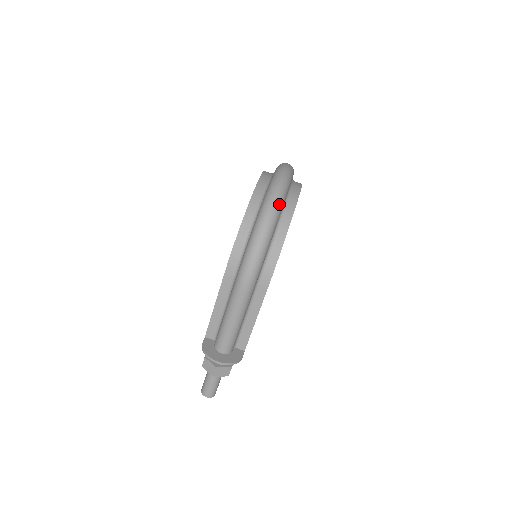
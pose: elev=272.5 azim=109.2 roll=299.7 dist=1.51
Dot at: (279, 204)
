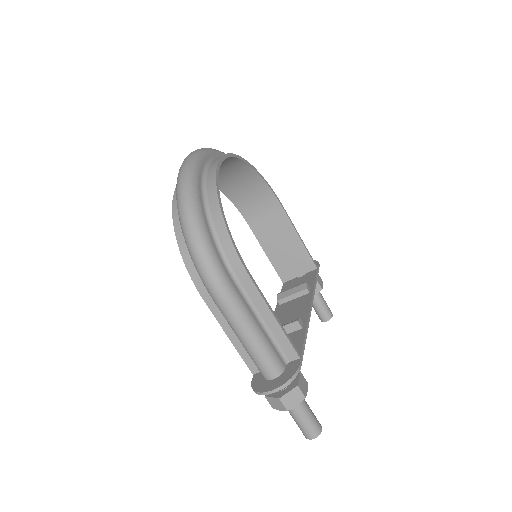
Dot at: (189, 186)
